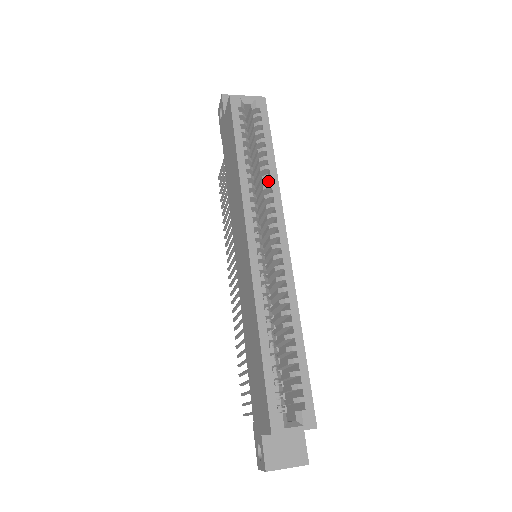
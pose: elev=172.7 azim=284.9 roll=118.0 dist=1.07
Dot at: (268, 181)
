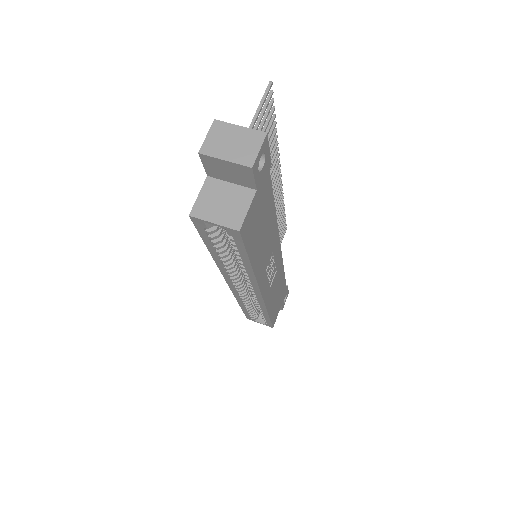
Dot at: occluded
